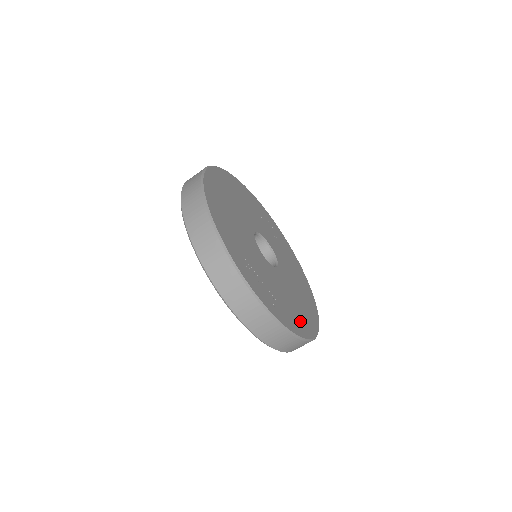
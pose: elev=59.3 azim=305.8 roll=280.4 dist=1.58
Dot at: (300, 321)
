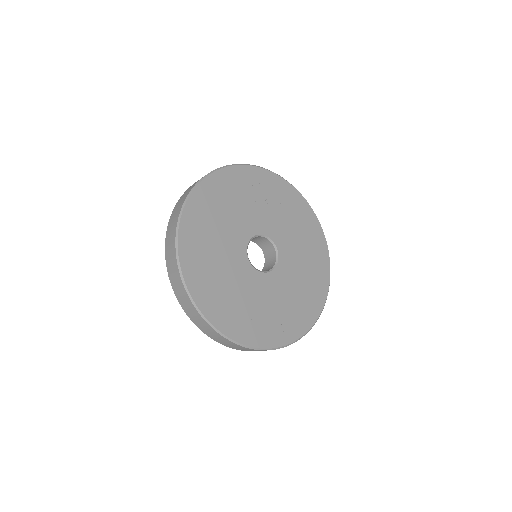
Dot at: (310, 304)
